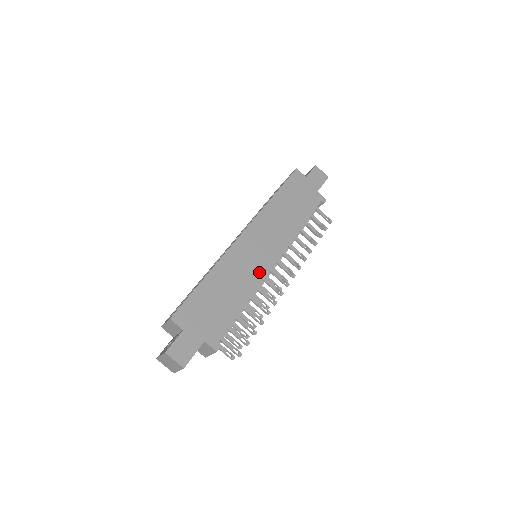
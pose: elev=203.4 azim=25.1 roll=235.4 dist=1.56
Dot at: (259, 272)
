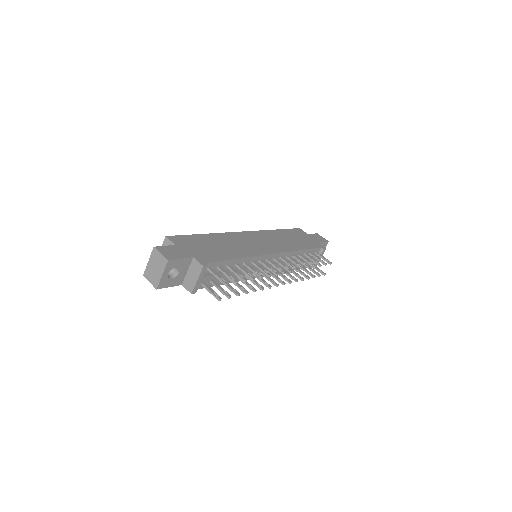
Dot at: (256, 251)
